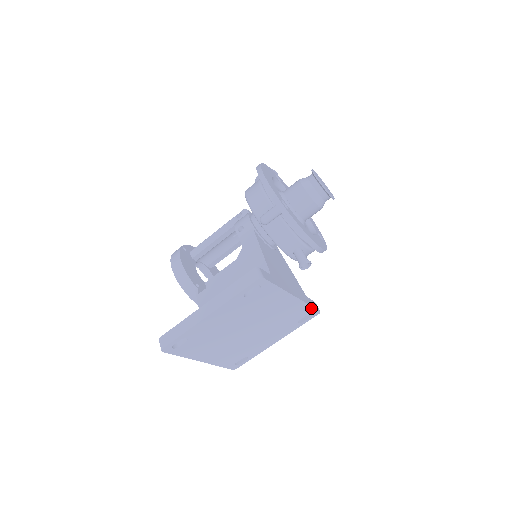
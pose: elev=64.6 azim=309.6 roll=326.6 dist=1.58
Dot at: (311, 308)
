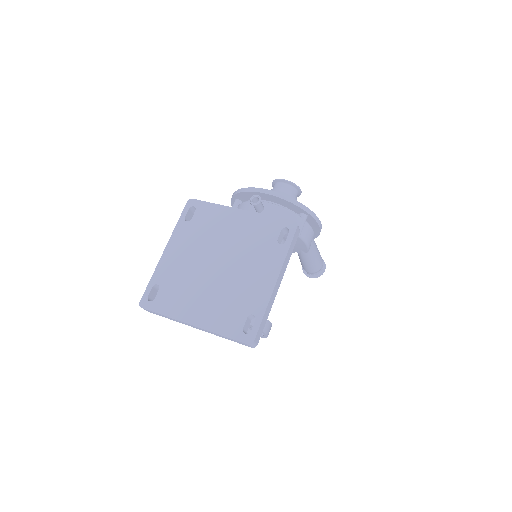
Dot at: (278, 220)
